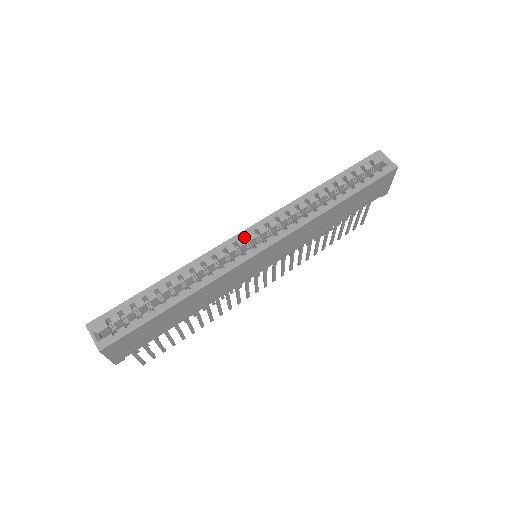
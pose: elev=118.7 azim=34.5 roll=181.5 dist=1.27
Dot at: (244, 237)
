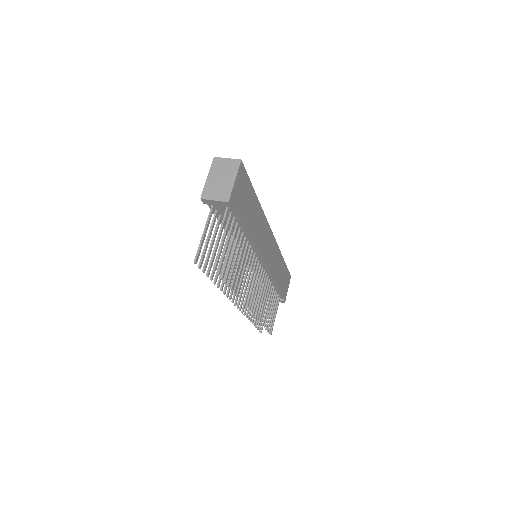
Dot at: occluded
